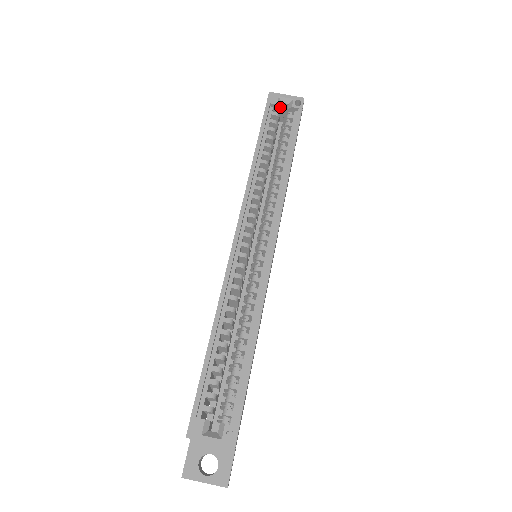
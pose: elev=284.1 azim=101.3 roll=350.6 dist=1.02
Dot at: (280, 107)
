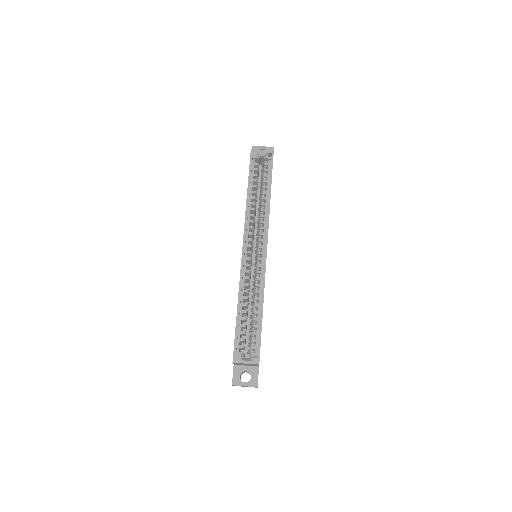
Dot at: (259, 159)
